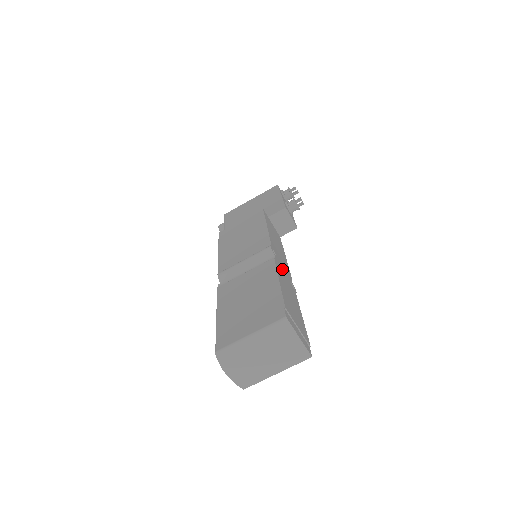
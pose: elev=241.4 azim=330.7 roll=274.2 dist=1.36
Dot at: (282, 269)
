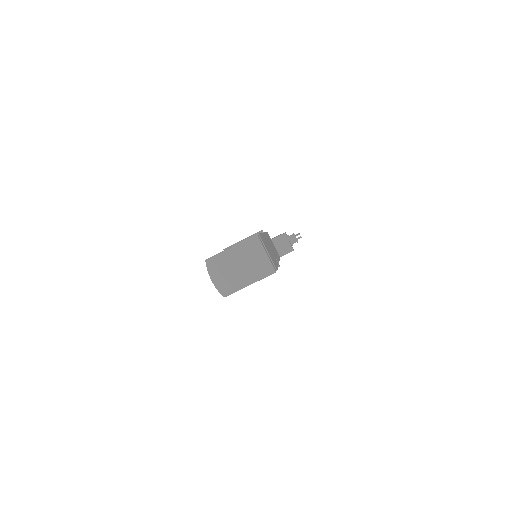
Dot at: (269, 245)
